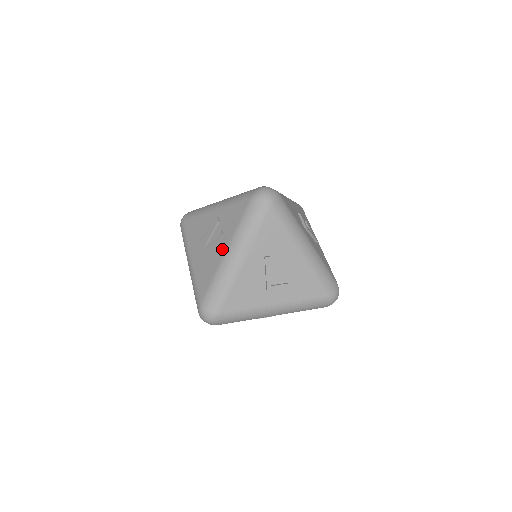
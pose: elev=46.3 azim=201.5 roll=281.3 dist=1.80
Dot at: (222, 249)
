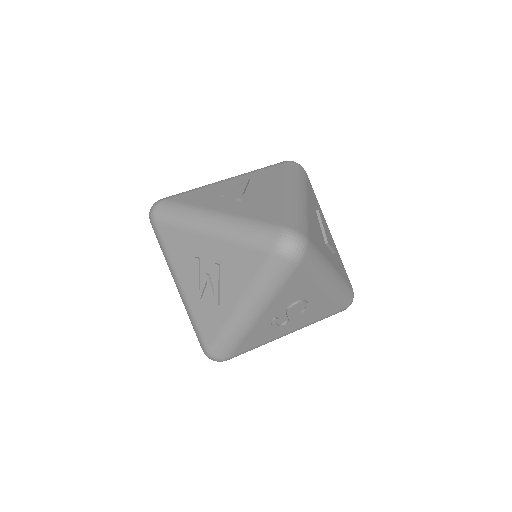
Dot at: (277, 190)
